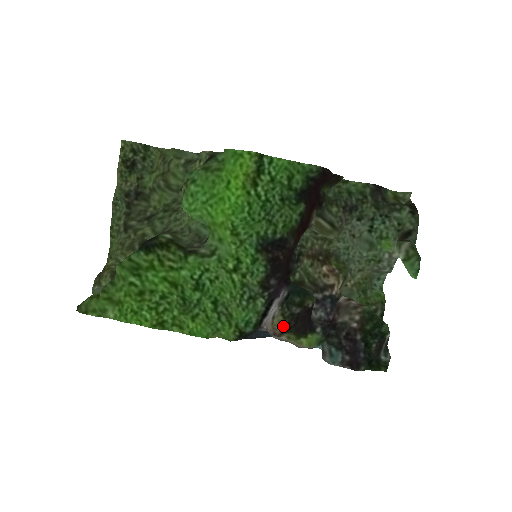
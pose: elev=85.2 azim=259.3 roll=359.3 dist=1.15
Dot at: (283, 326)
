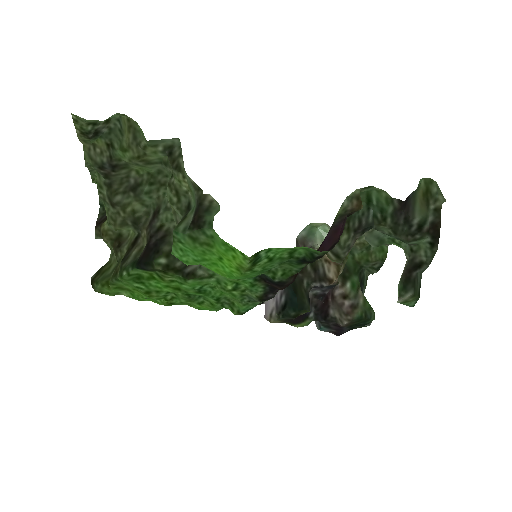
Dot at: (279, 322)
